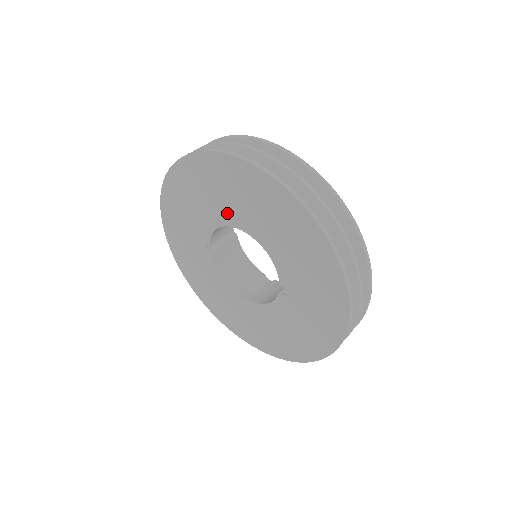
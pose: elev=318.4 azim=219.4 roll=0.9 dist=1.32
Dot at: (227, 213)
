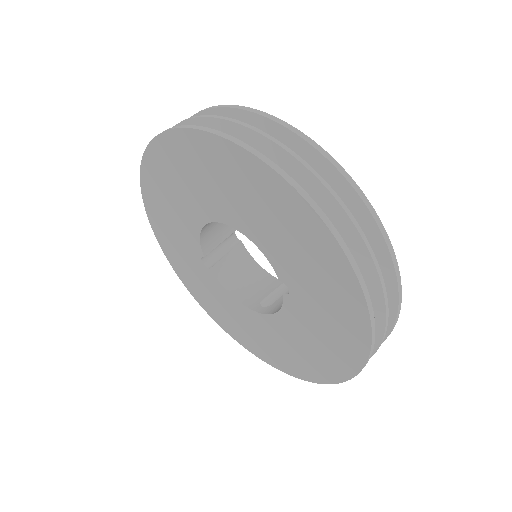
Dot at: (200, 206)
